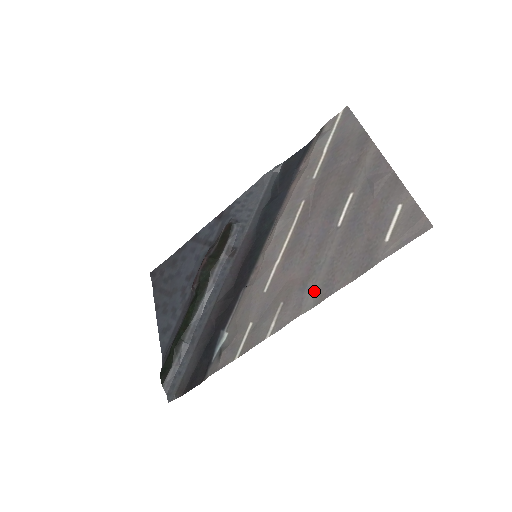
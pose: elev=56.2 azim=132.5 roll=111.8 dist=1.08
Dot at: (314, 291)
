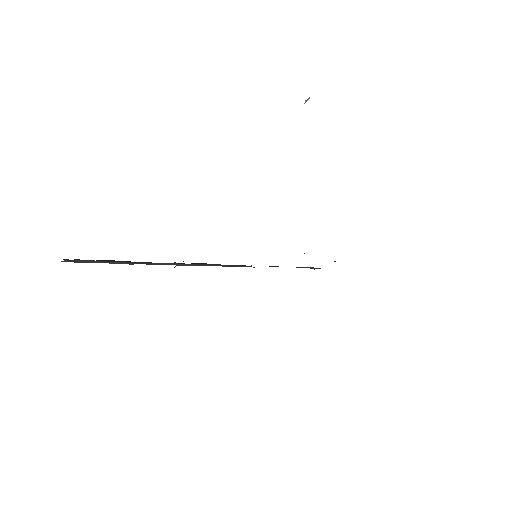
Dot at: occluded
